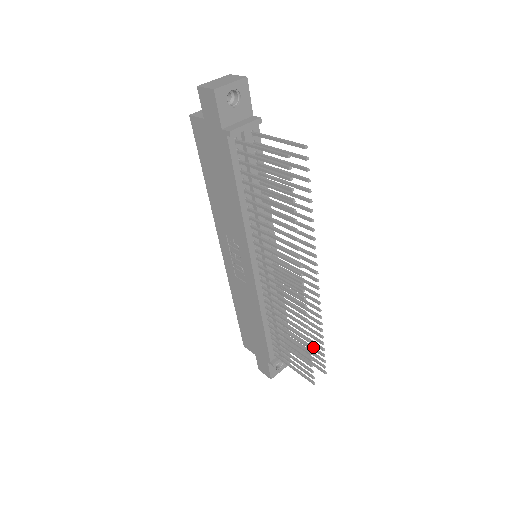
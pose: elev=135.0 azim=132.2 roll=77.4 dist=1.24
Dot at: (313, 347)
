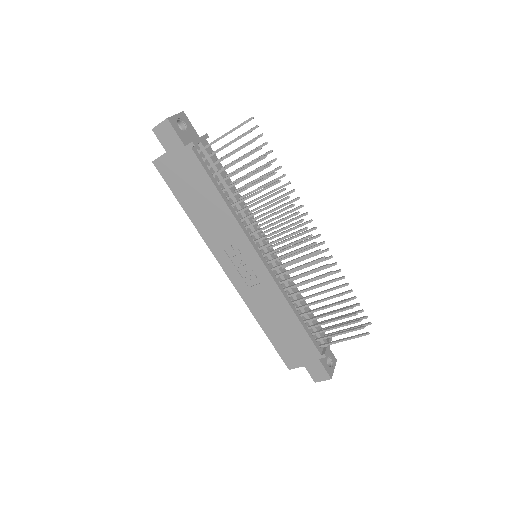
Dot at: occluded
